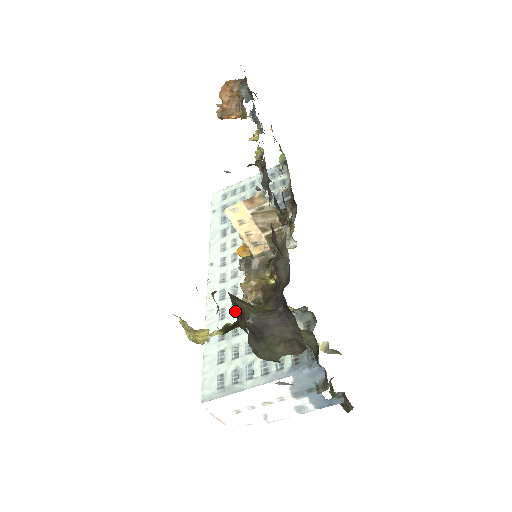
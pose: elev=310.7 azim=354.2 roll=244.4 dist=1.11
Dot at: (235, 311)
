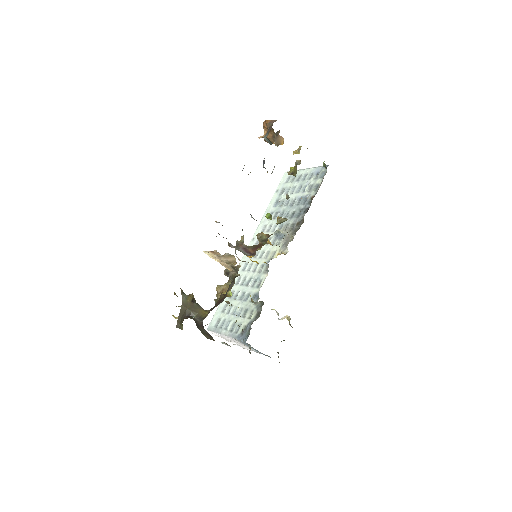
Dot at: (179, 317)
